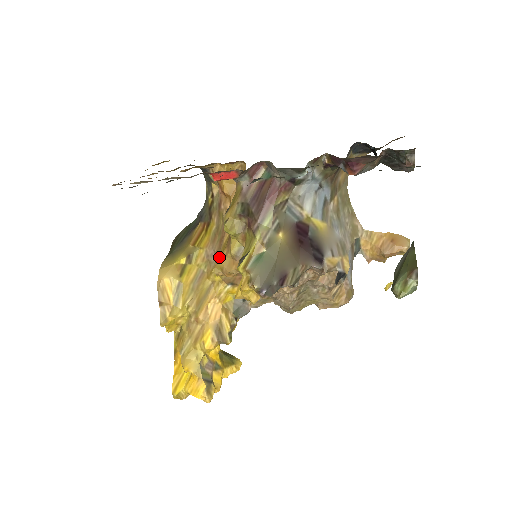
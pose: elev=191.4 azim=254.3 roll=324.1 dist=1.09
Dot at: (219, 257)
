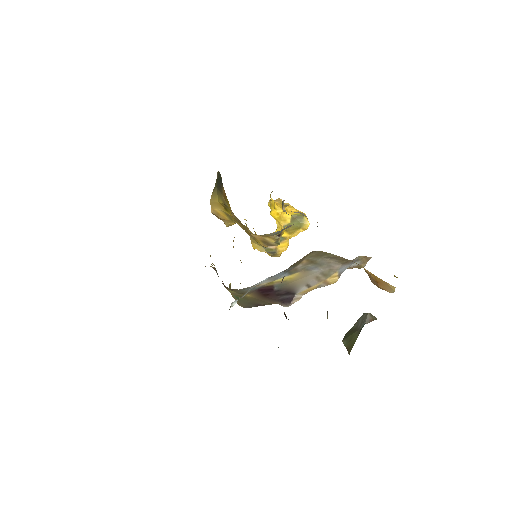
Dot at: occluded
